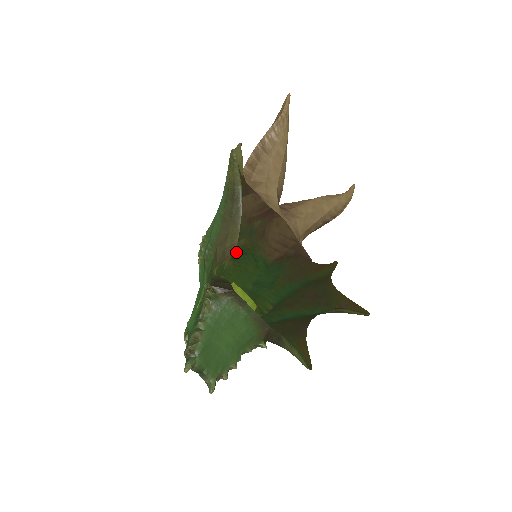
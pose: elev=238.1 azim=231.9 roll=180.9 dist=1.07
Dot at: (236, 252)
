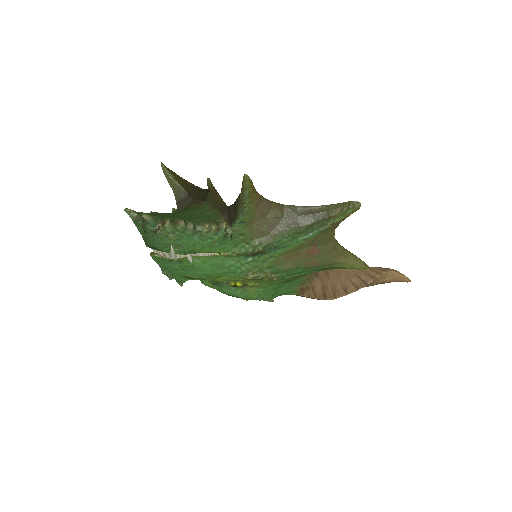
Dot at: occluded
